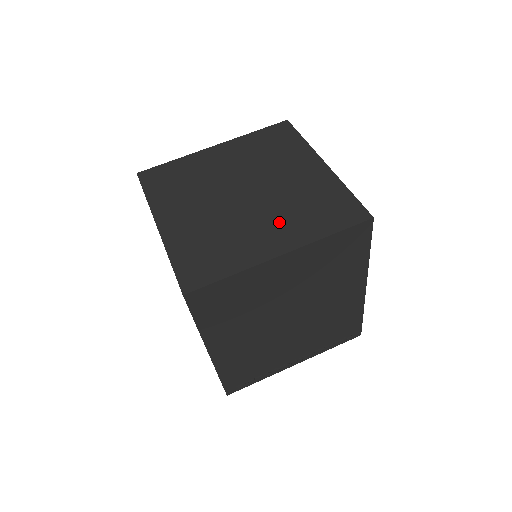
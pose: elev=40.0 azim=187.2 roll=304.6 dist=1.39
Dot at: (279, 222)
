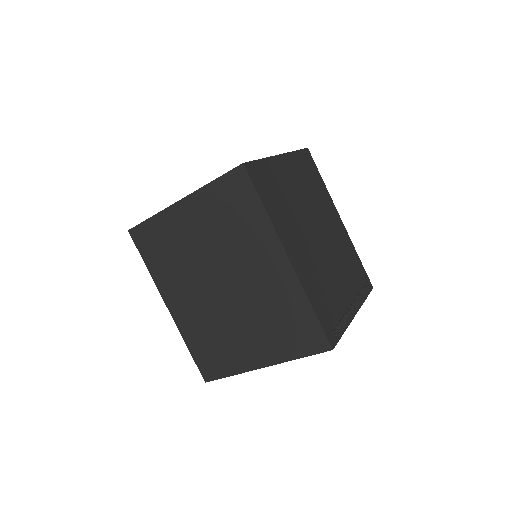
Dot at: occluded
